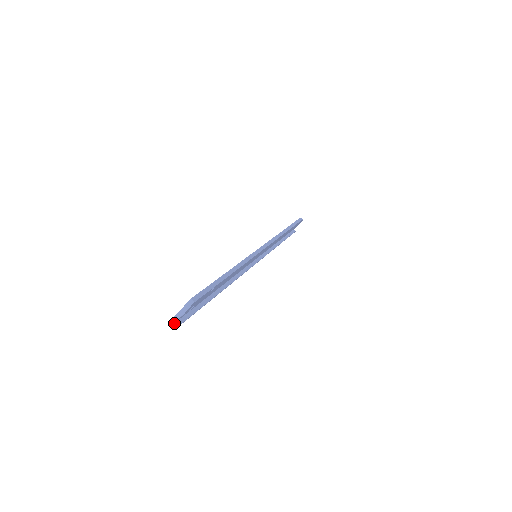
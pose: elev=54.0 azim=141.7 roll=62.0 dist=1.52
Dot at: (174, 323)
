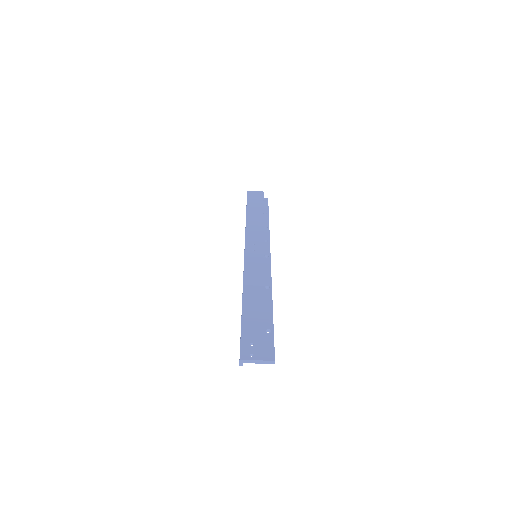
Dot at: (240, 362)
